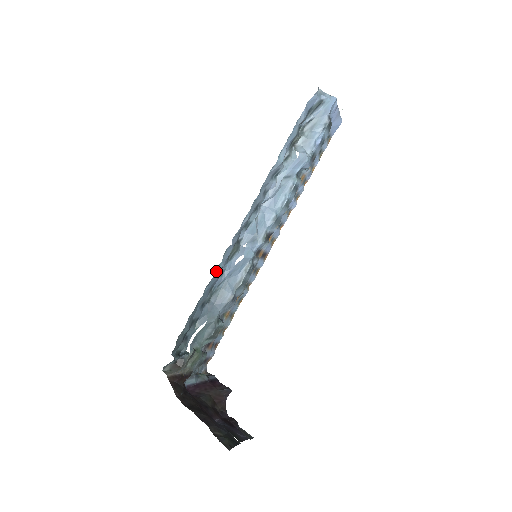
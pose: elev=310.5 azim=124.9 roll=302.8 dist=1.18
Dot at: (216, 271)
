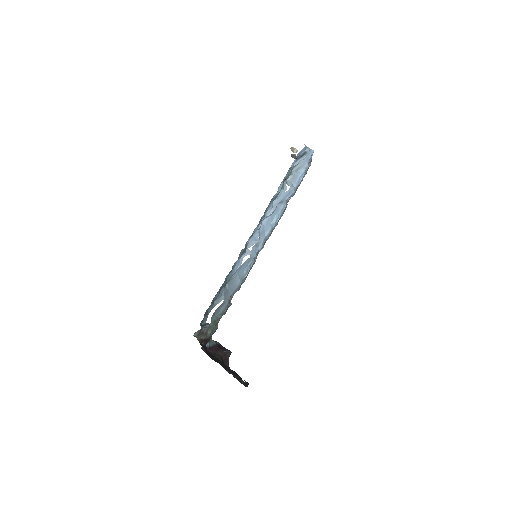
Dot at: occluded
